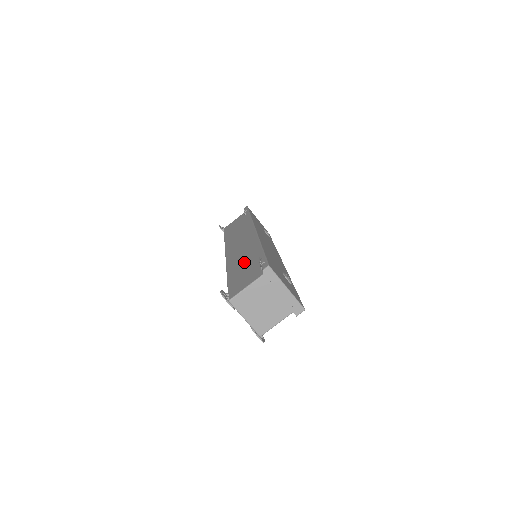
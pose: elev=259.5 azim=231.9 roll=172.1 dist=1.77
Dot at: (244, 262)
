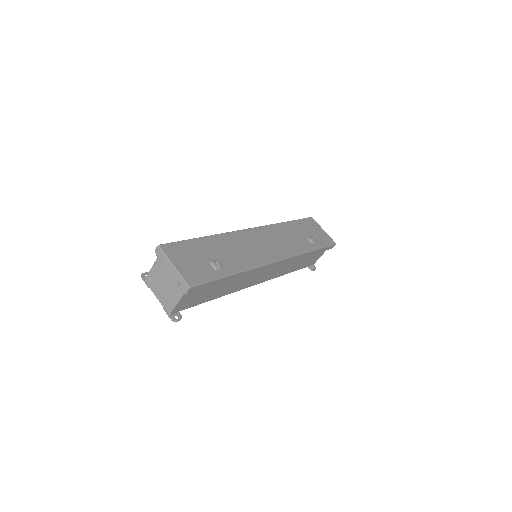
Dot at: occluded
